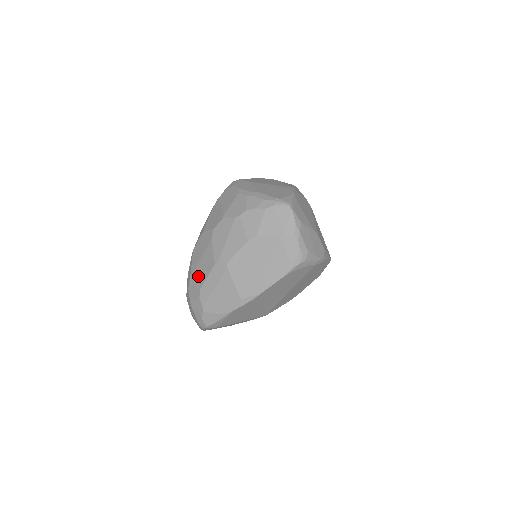
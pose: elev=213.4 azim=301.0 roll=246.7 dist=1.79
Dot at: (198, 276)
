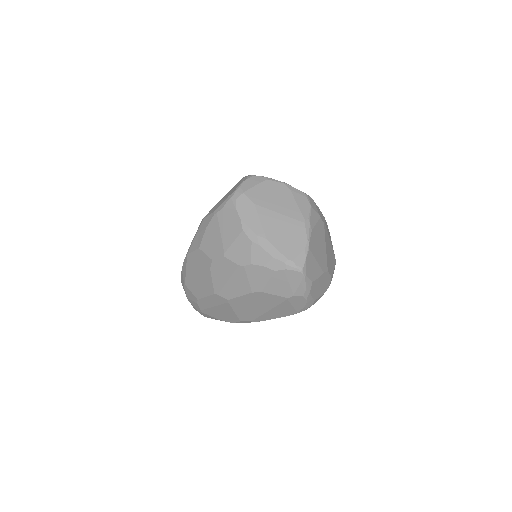
Dot at: (195, 287)
